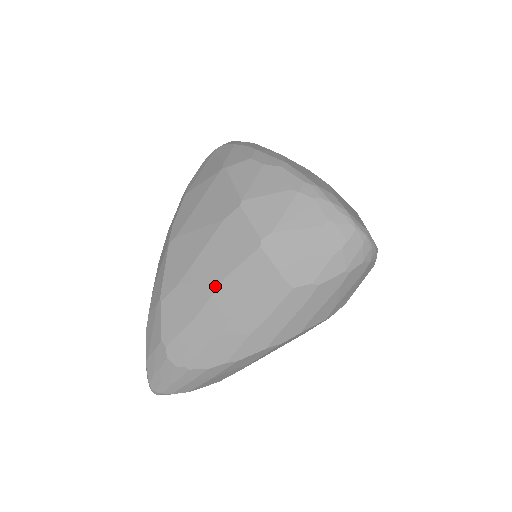
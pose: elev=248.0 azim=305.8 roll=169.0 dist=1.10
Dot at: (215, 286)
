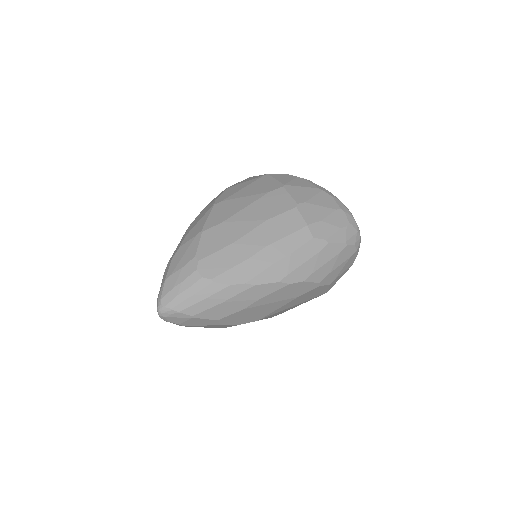
Dot at: (255, 225)
